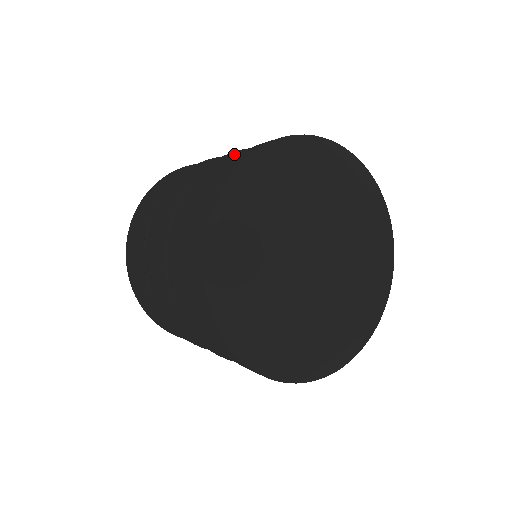
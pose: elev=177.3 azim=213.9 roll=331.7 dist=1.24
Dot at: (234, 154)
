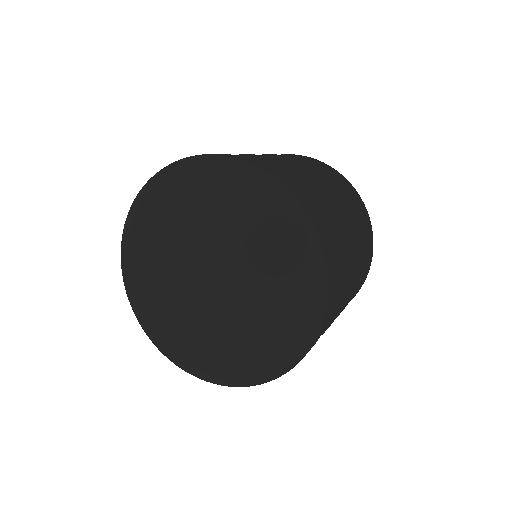
Dot at: (308, 180)
